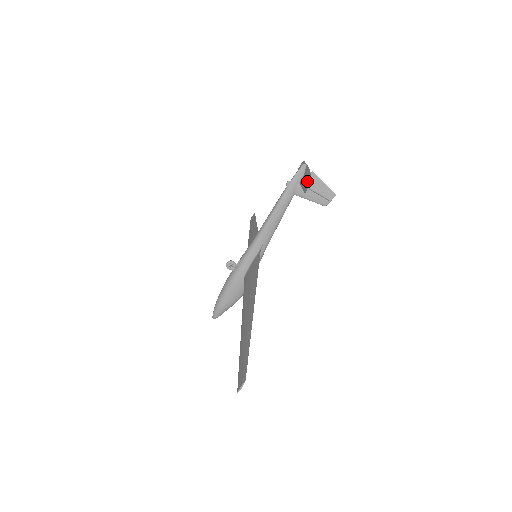
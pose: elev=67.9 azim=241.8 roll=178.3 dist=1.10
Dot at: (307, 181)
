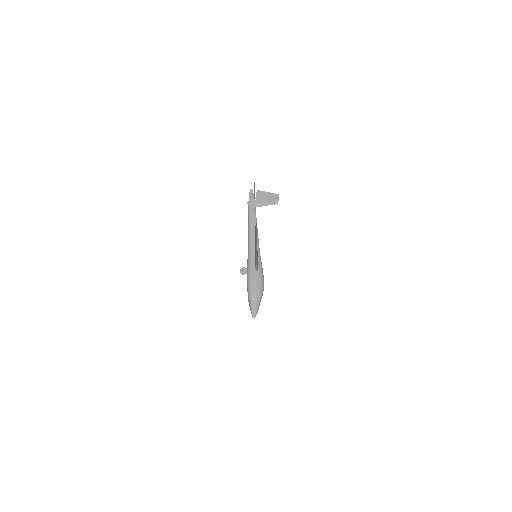
Dot at: occluded
